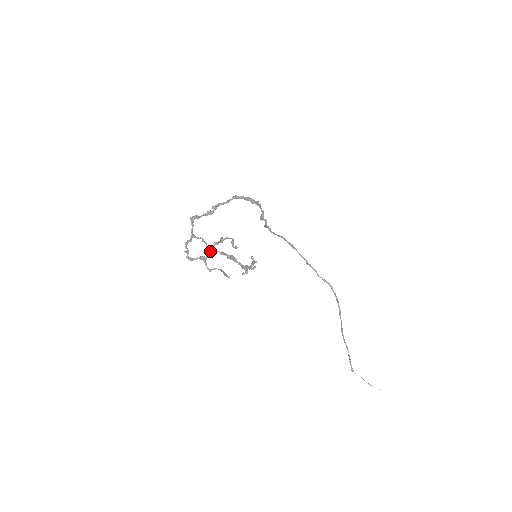
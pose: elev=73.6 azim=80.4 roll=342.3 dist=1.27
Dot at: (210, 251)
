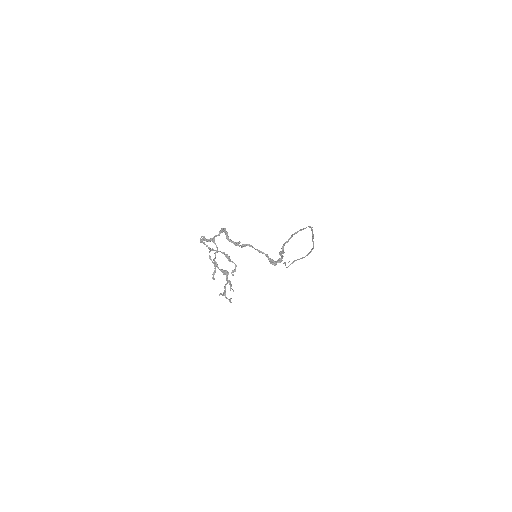
Dot at: (219, 251)
